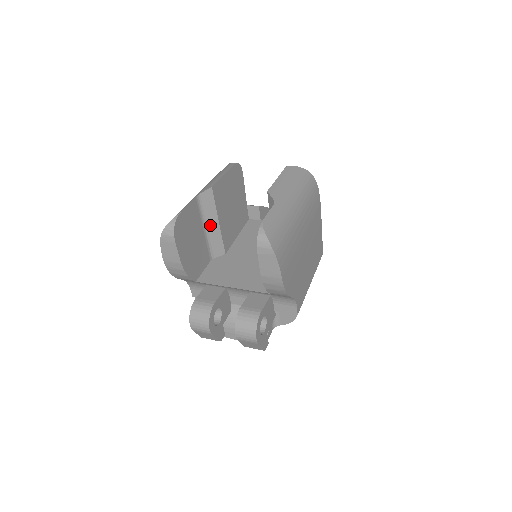
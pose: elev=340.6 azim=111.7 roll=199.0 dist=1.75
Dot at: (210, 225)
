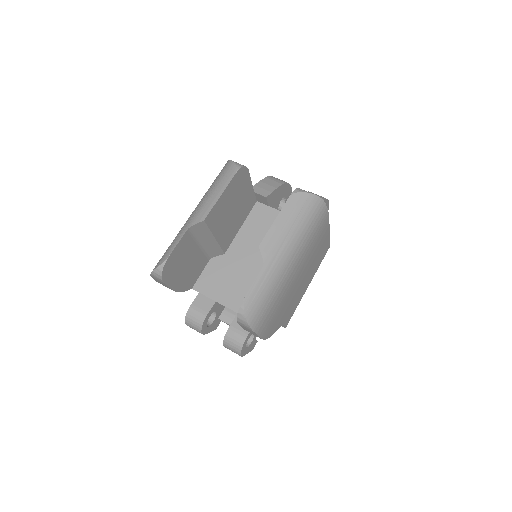
Dot at: (206, 241)
